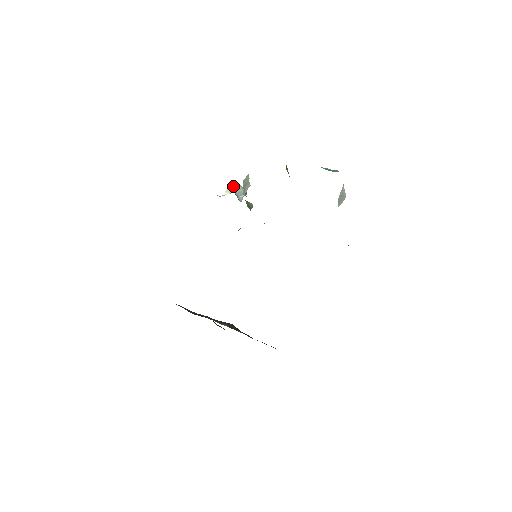
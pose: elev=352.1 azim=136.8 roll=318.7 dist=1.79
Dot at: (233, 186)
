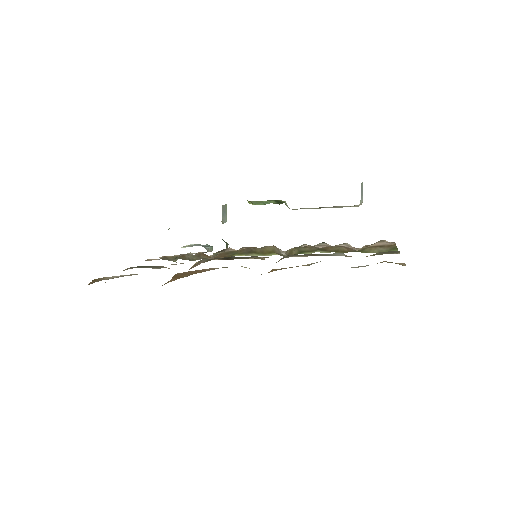
Dot at: (192, 244)
